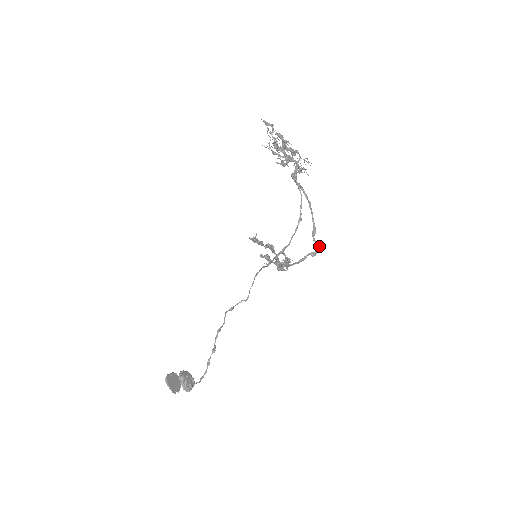
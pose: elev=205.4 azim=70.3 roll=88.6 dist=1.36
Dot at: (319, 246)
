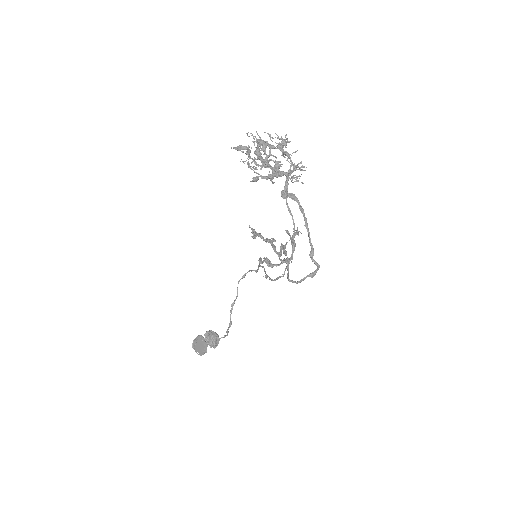
Dot at: (319, 266)
